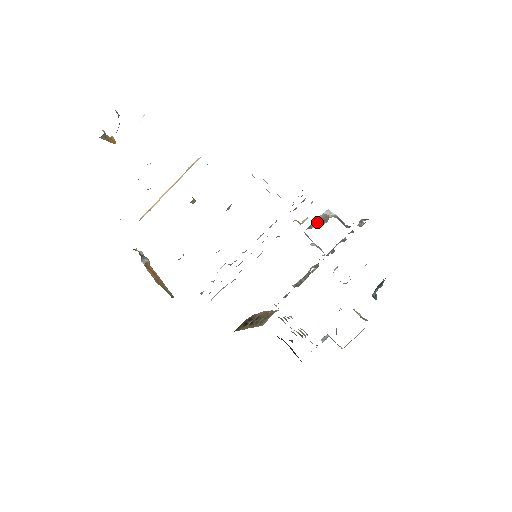
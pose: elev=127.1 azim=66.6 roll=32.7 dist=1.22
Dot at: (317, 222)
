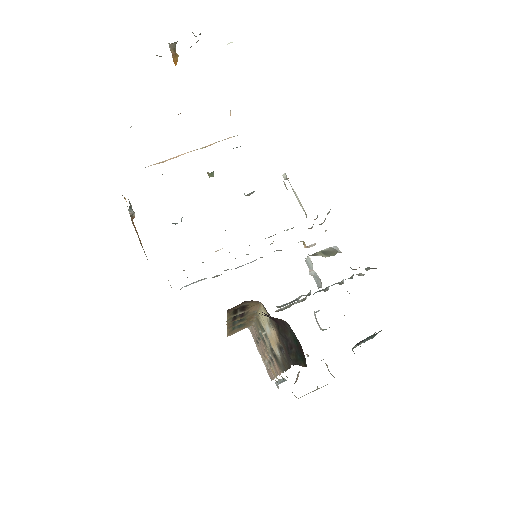
Dot at: (323, 252)
